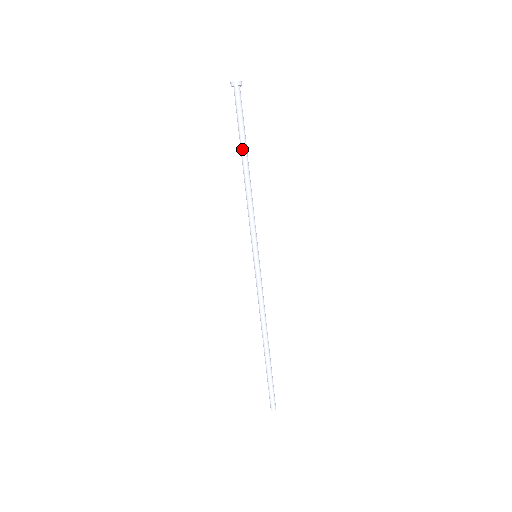
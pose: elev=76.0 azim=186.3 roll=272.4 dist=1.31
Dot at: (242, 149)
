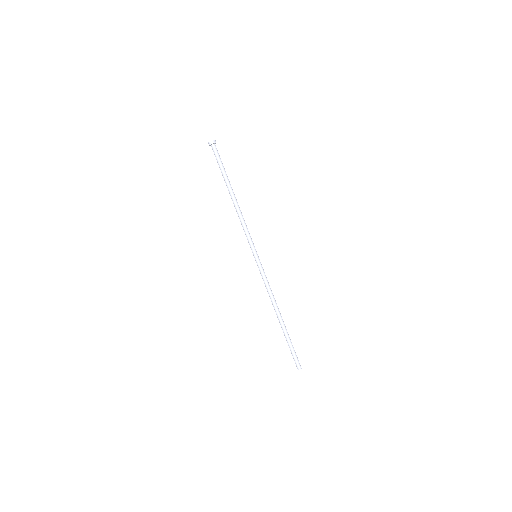
Dot at: (226, 185)
